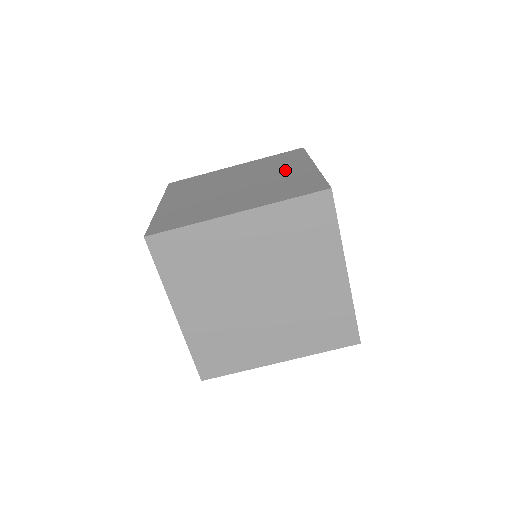
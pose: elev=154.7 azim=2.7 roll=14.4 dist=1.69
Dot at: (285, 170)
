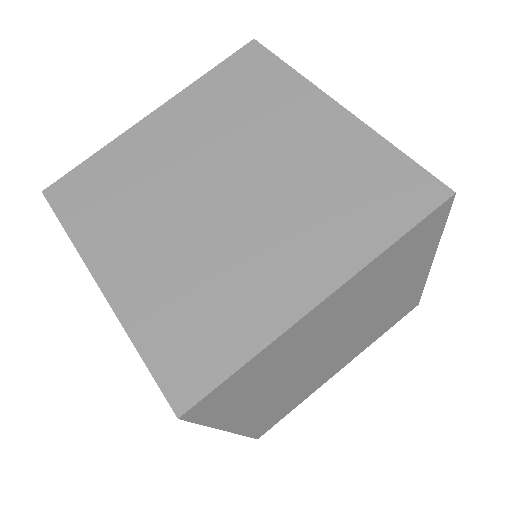
Dot at: occluded
